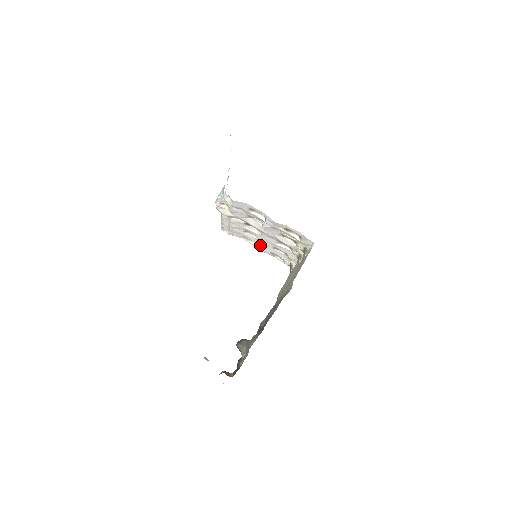
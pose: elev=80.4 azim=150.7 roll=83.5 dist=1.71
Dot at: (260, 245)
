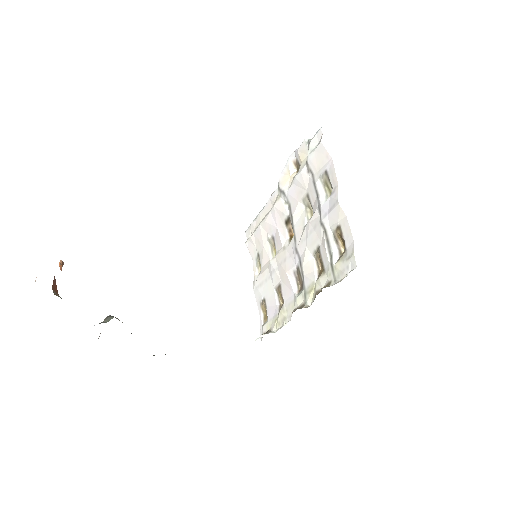
Dot at: (264, 276)
